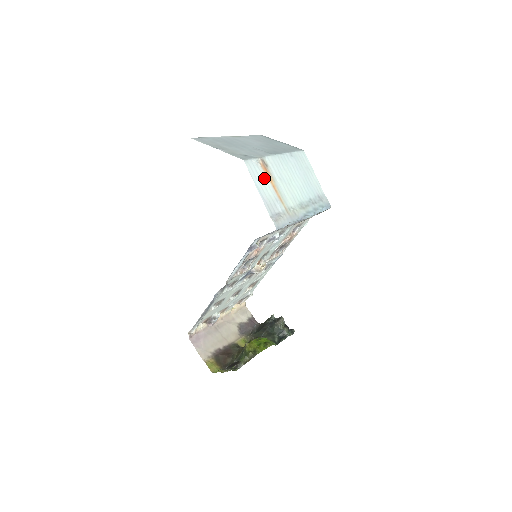
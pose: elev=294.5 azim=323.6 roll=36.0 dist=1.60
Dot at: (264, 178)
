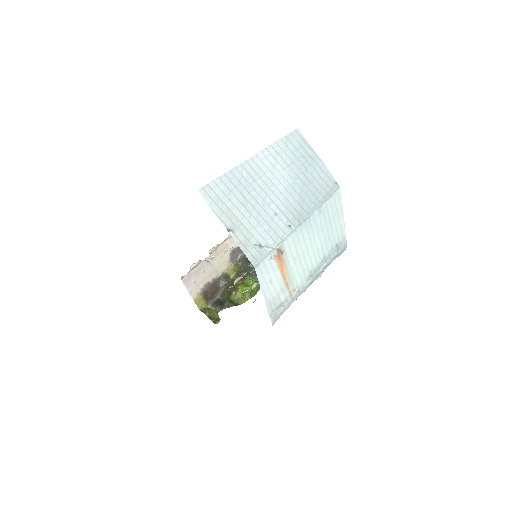
Dot at: (274, 273)
